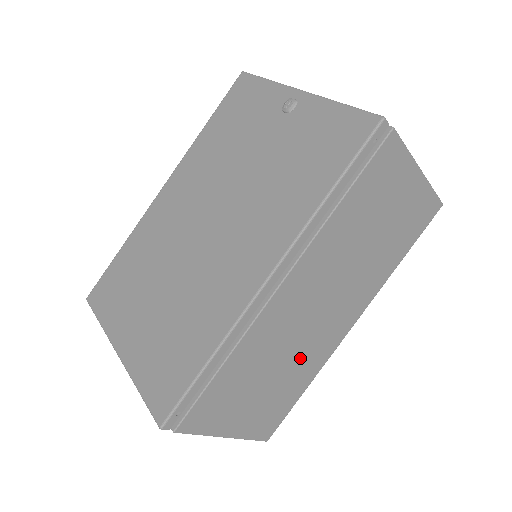
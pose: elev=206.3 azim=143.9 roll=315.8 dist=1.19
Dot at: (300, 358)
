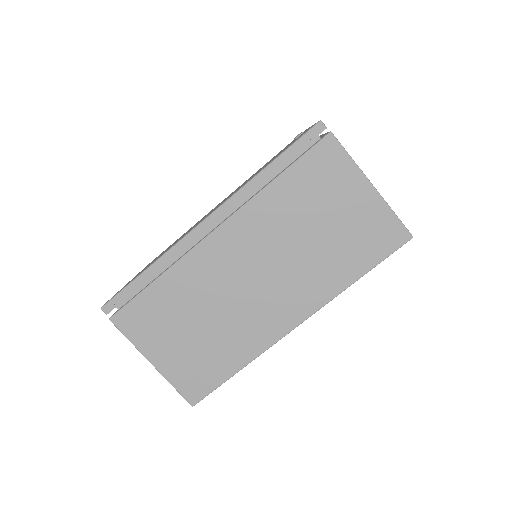
Dot at: (232, 325)
